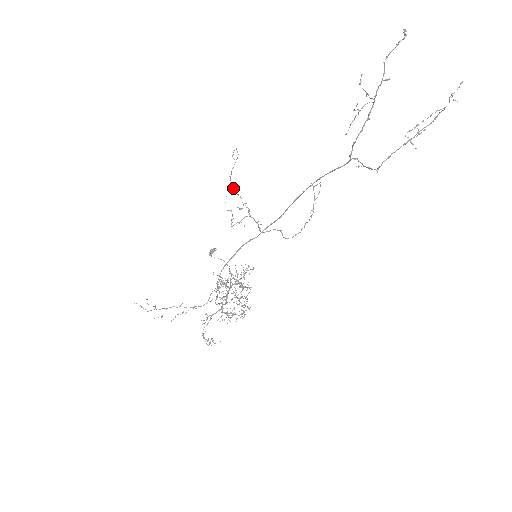
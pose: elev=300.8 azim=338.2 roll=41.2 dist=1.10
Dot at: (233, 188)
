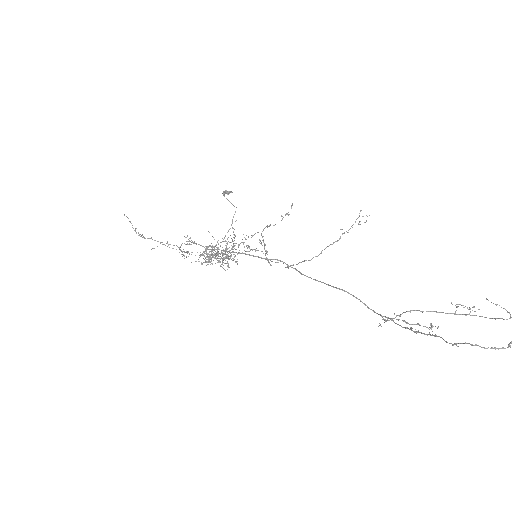
Dot at: (262, 237)
